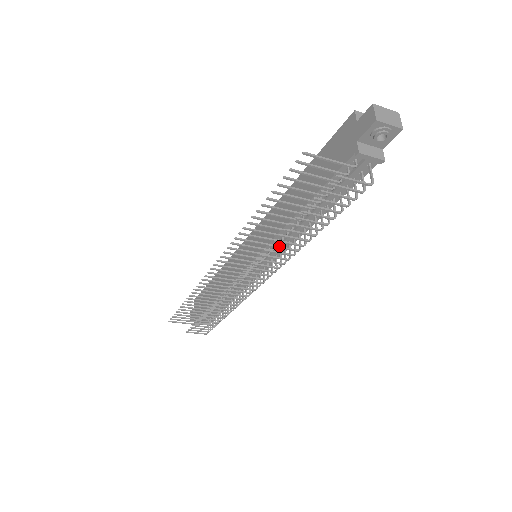
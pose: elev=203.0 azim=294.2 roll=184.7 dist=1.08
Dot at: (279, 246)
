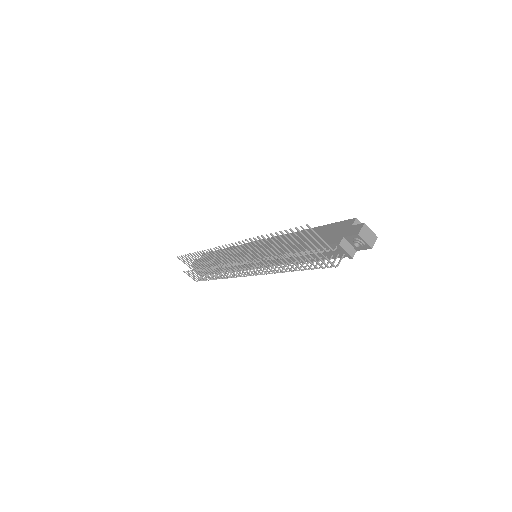
Dot at: (268, 262)
